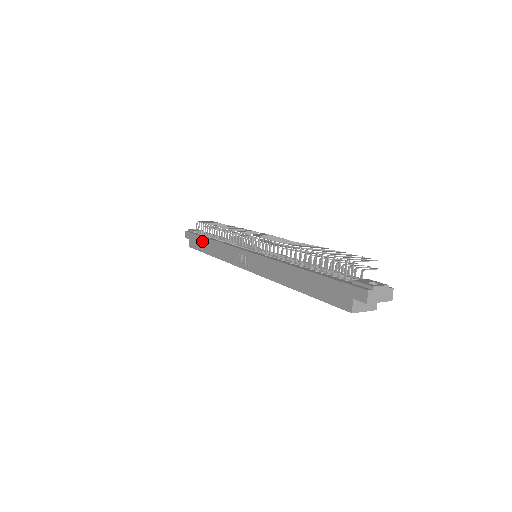
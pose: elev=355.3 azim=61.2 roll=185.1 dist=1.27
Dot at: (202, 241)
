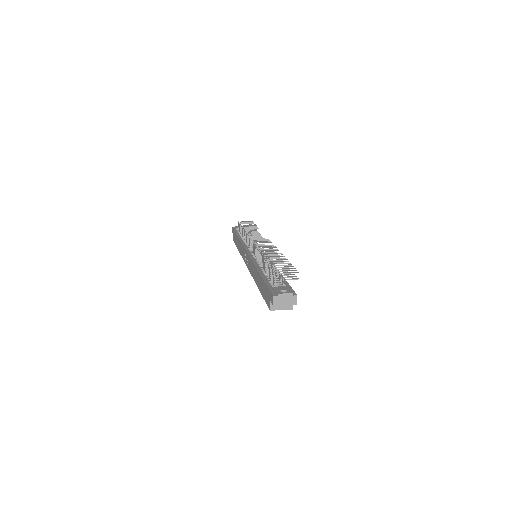
Dot at: (236, 238)
